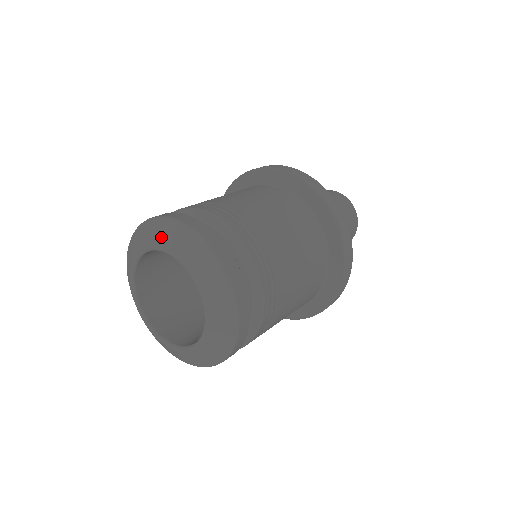
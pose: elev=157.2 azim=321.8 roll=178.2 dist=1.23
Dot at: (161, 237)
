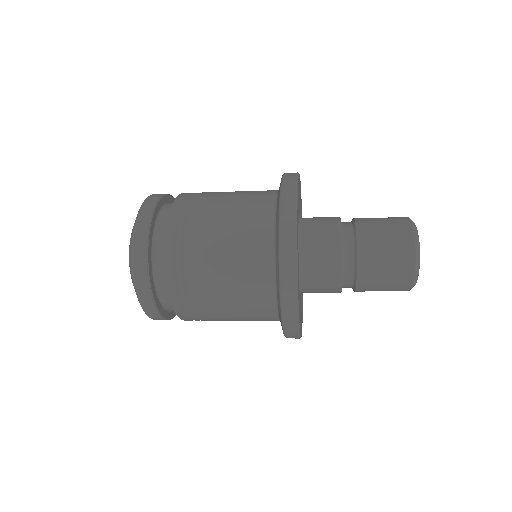
Dot at: occluded
